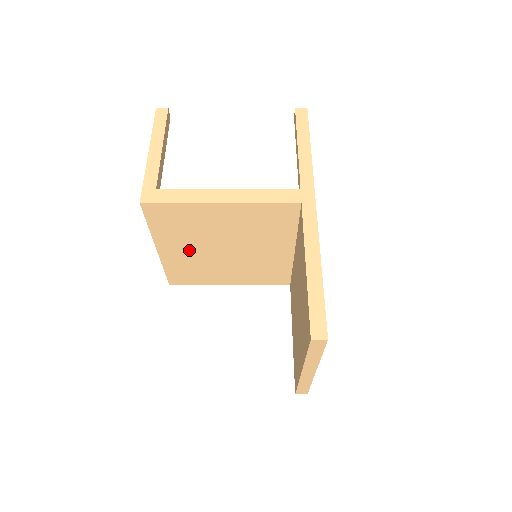
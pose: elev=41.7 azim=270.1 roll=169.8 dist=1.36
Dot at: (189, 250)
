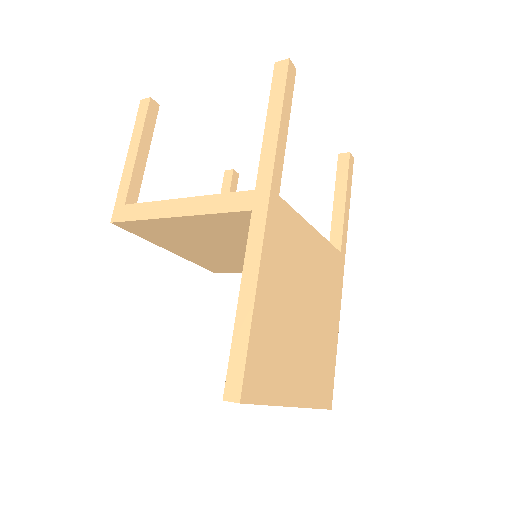
Dot at: (196, 250)
